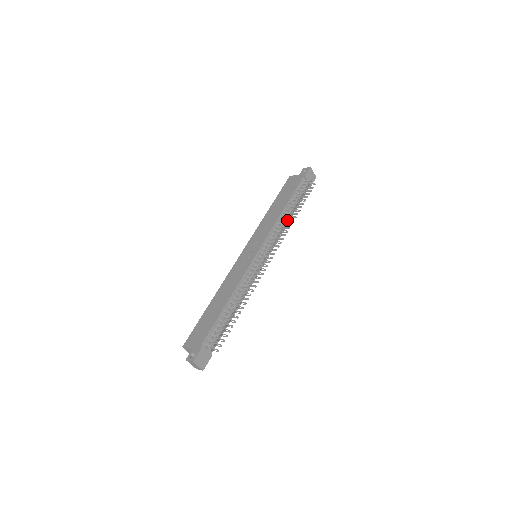
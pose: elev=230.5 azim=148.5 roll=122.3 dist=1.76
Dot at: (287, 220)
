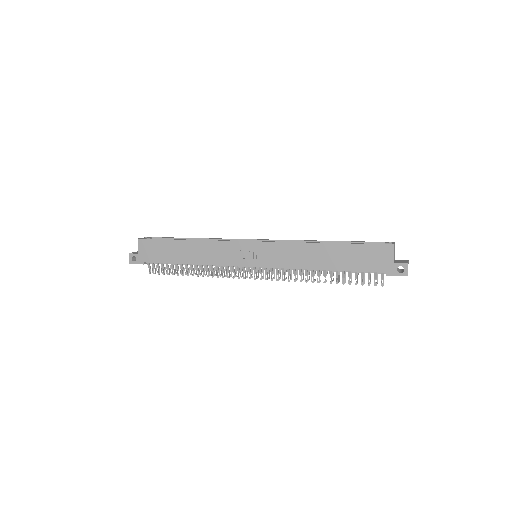
Dot at: occluded
